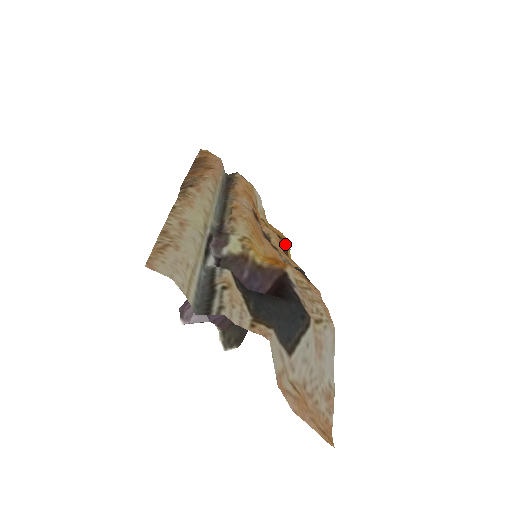
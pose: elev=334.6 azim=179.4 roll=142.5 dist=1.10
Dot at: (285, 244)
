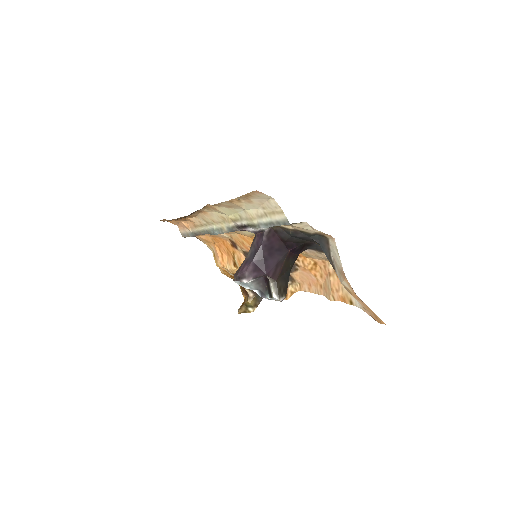
Dot at: (241, 286)
